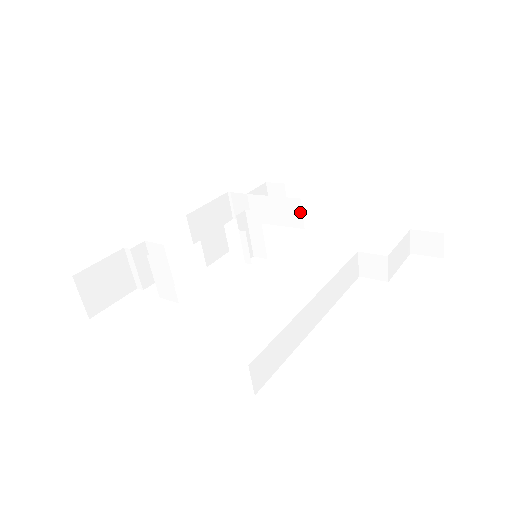
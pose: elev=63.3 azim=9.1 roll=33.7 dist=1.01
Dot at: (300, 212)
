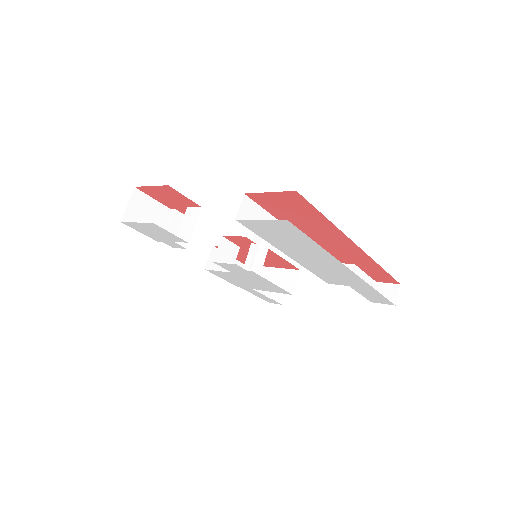
Dot at: (295, 281)
